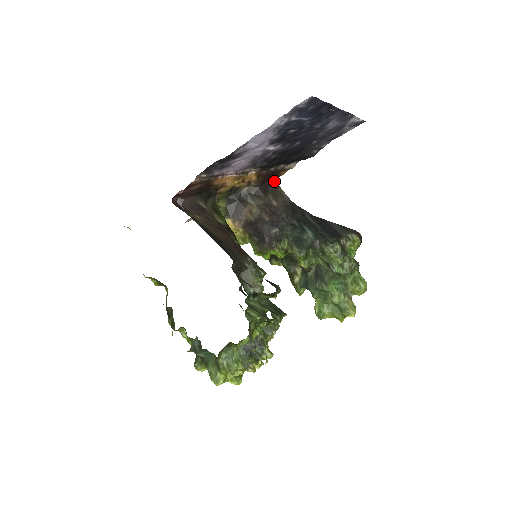
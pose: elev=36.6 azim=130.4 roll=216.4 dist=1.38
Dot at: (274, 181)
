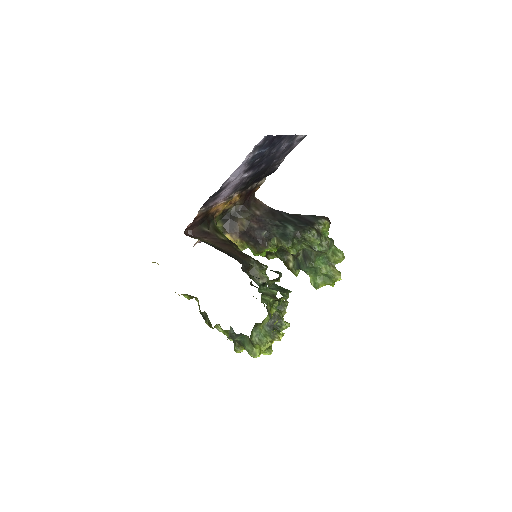
Dot at: (253, 196)
